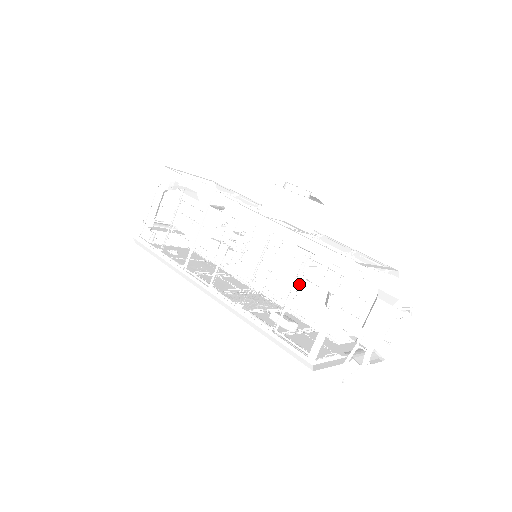
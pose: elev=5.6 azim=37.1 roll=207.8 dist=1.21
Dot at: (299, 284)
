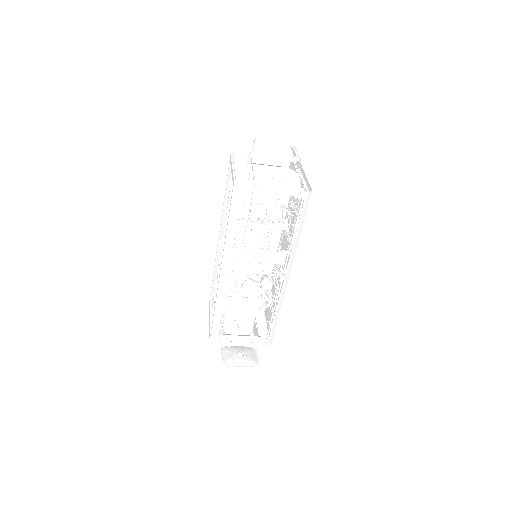
Dot at: occluded
